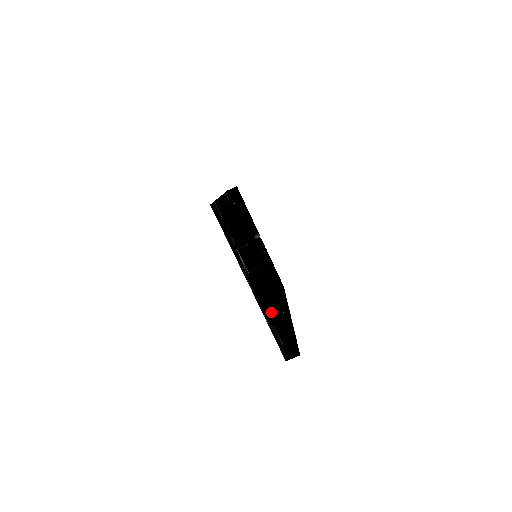
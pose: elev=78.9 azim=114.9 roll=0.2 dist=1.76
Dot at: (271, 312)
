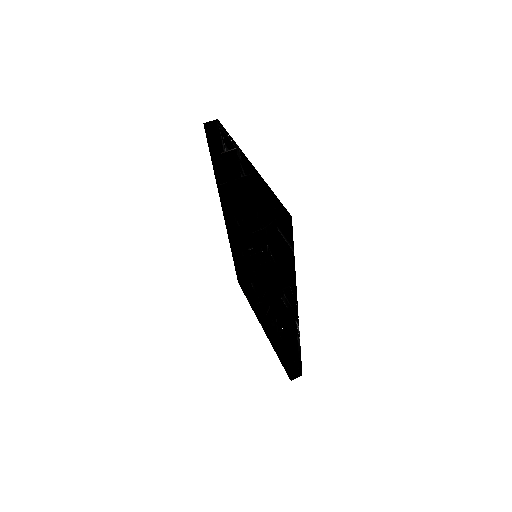
Dot at: (258, 201)
